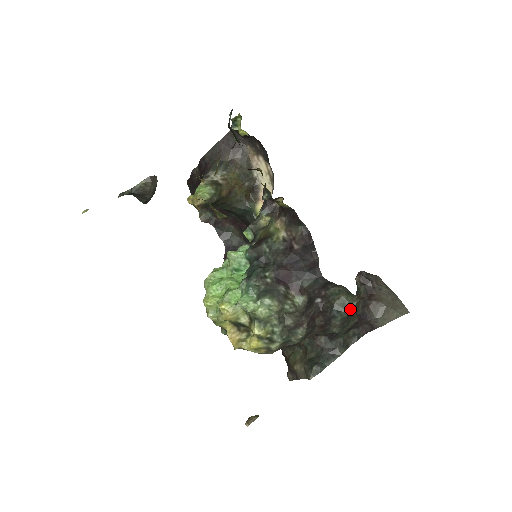
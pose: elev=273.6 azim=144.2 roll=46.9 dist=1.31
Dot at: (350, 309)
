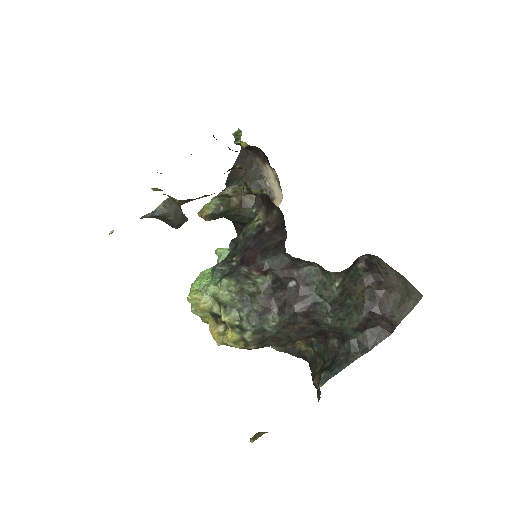
Dot at: (332, 291)
